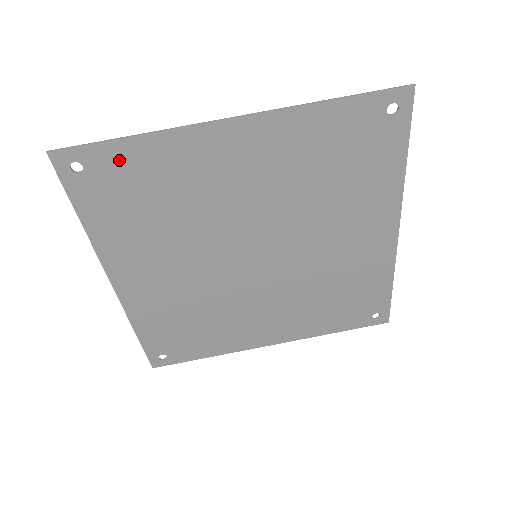
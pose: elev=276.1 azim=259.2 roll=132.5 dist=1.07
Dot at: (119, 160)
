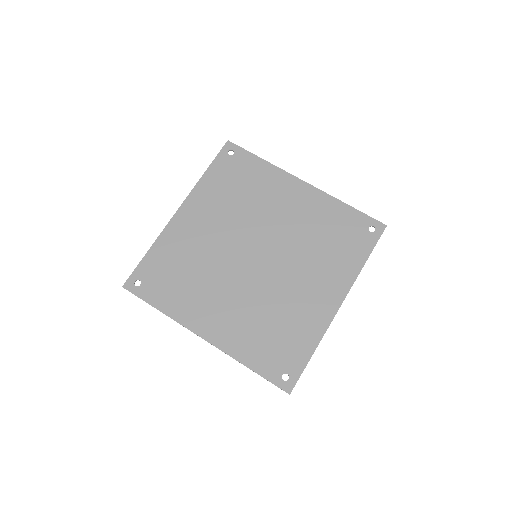
Dot at: (248, 162)
